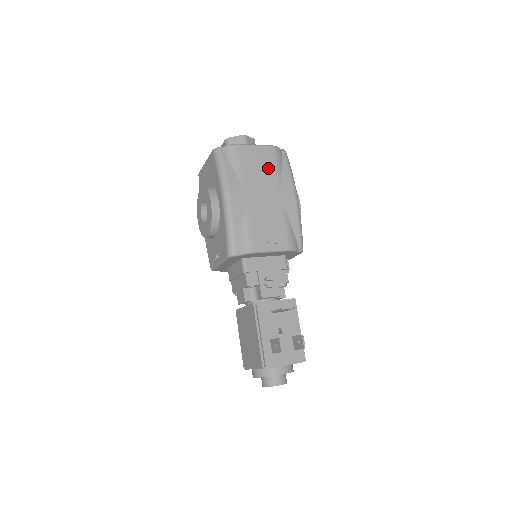
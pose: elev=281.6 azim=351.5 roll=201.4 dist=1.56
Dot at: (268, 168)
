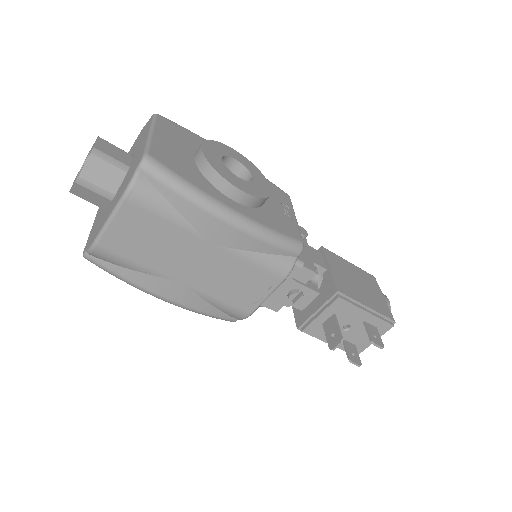
Dot at: (158, 229)
